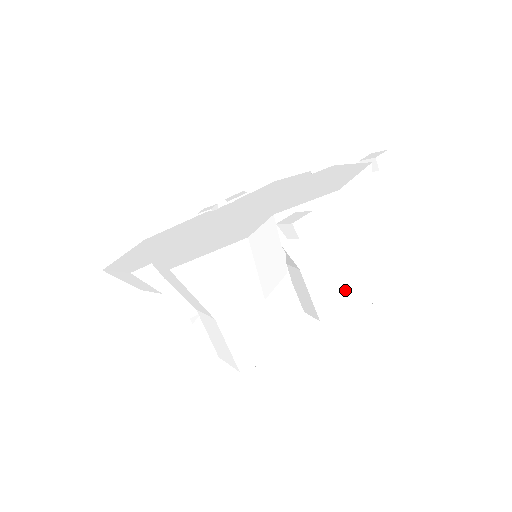
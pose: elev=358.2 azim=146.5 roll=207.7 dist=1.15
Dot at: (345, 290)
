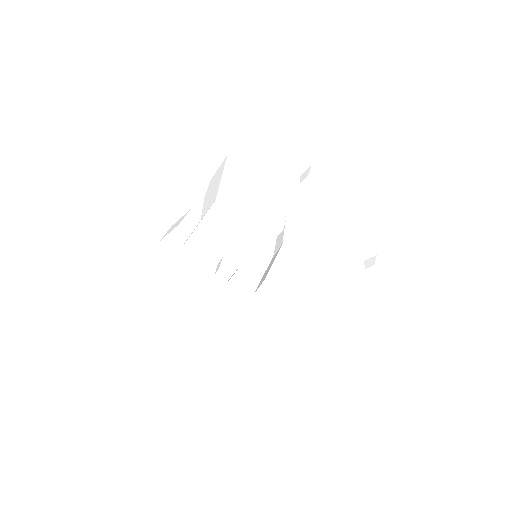
Dot at: (301, 269)
